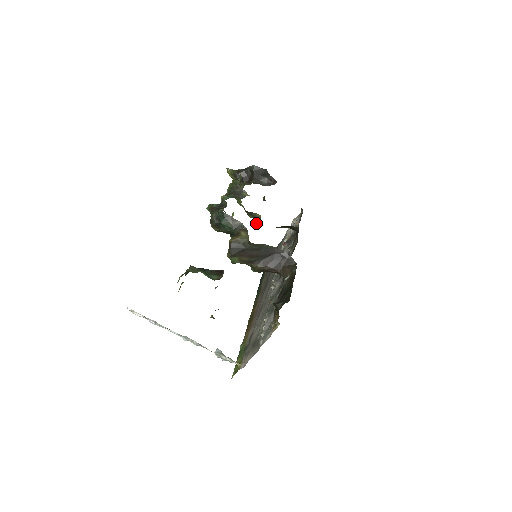
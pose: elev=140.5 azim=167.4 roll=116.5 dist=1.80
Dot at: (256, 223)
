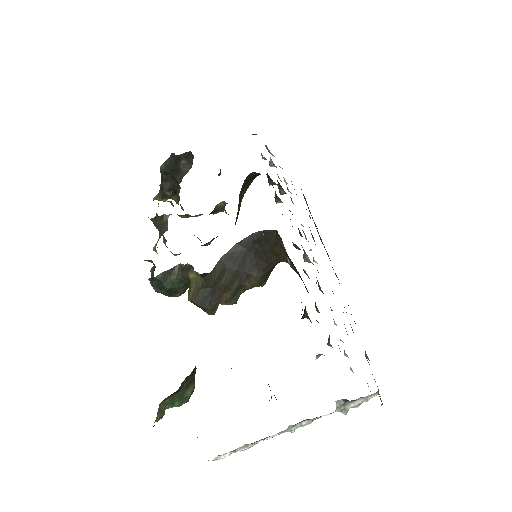
Dot at: occluded
